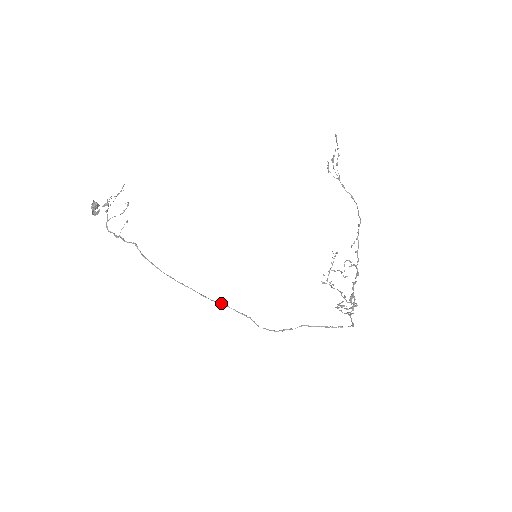
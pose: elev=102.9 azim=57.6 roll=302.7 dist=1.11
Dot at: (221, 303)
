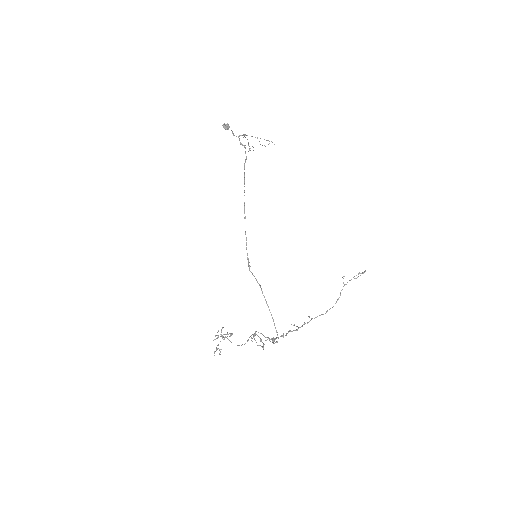
Dot at: occluded
